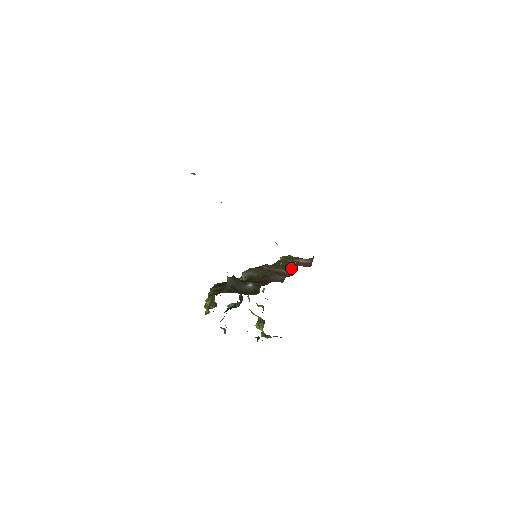
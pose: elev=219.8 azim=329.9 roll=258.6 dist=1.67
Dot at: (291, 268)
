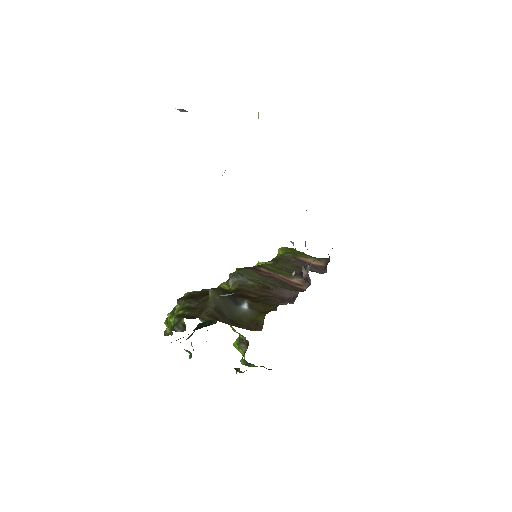
Dot at: (302, 277)
